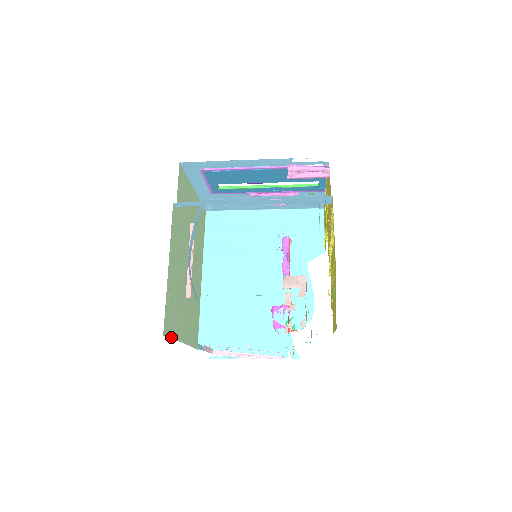
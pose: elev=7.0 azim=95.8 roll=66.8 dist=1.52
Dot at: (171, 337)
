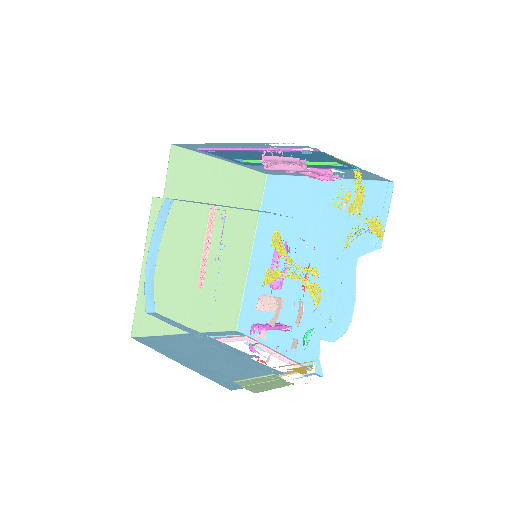
Dot at: (155, 334)
